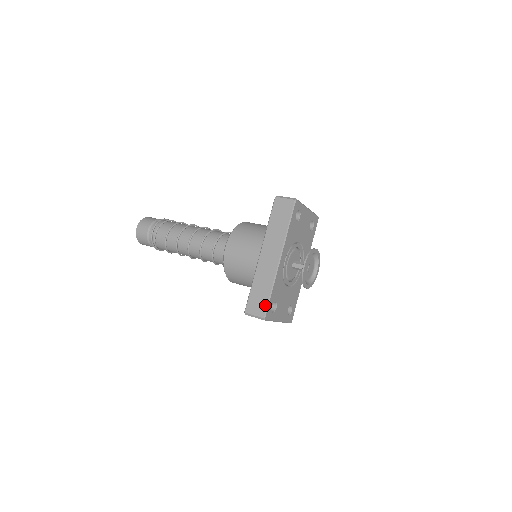
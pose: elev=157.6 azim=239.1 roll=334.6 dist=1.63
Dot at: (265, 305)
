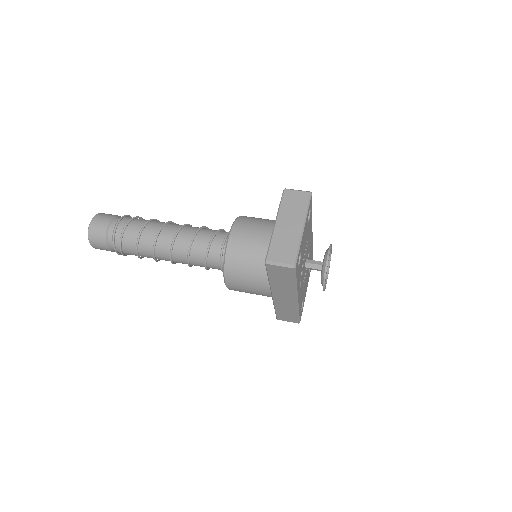
Dot at: (296, 319)
